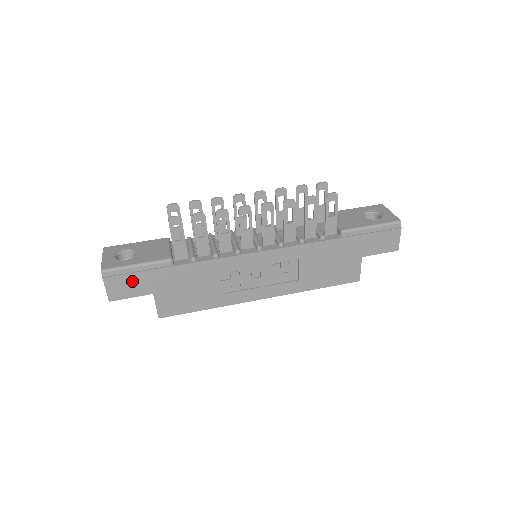
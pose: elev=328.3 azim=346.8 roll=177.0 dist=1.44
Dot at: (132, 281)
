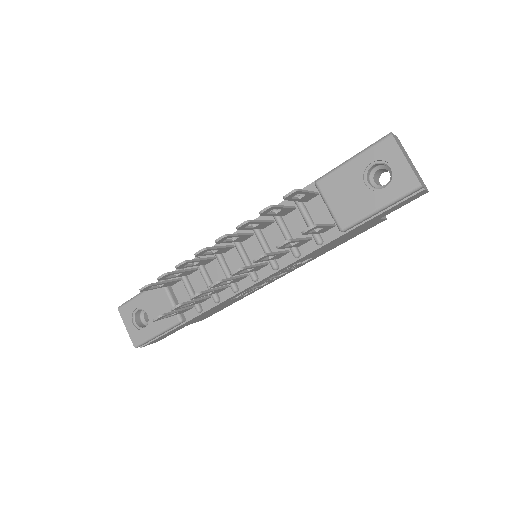
Dot at: (163, 336)
